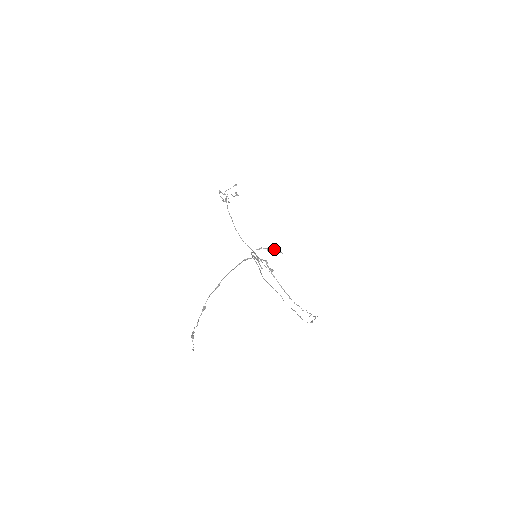
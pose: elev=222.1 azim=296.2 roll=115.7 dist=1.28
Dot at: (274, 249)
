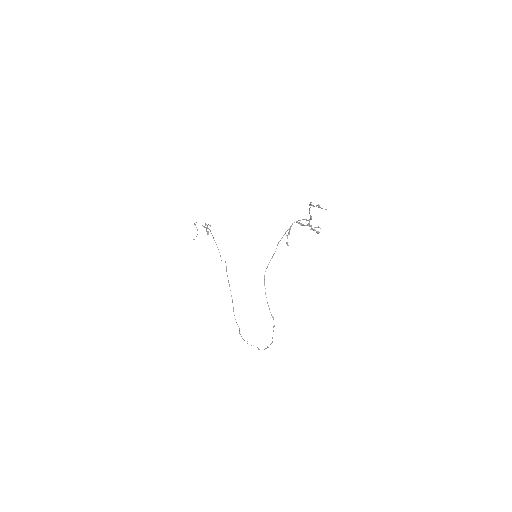
Dot at: occluded
